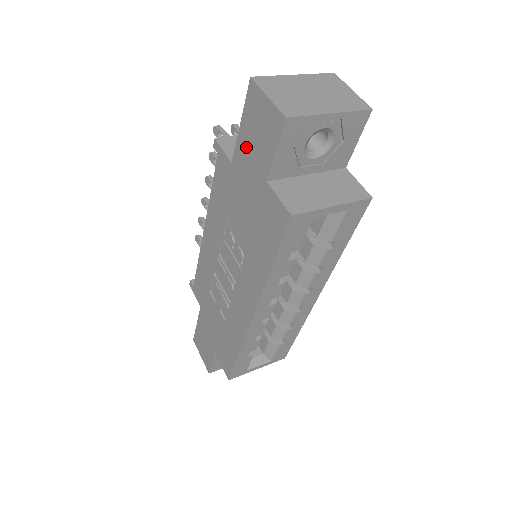
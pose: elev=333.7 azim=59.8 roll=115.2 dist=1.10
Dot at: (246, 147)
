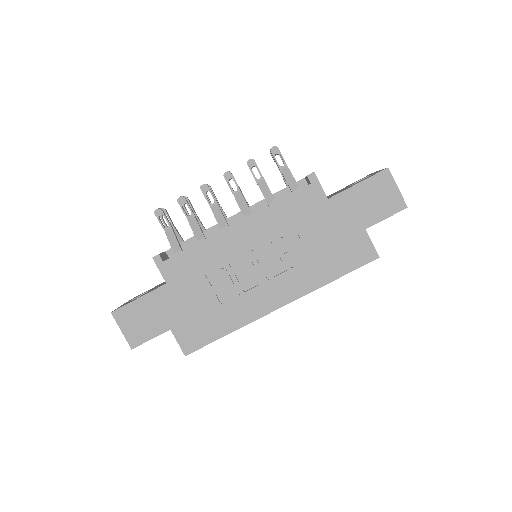
Dot at: (355, 200)
